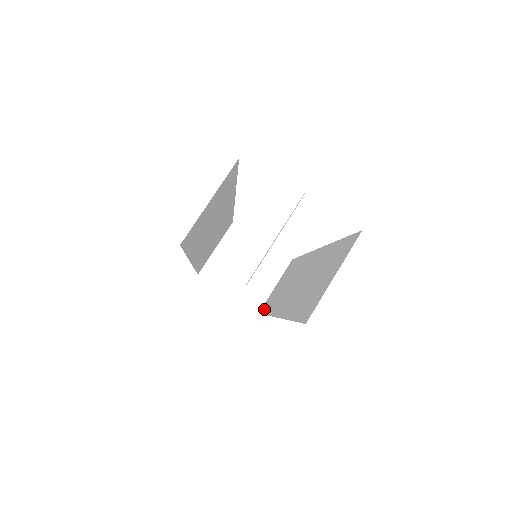
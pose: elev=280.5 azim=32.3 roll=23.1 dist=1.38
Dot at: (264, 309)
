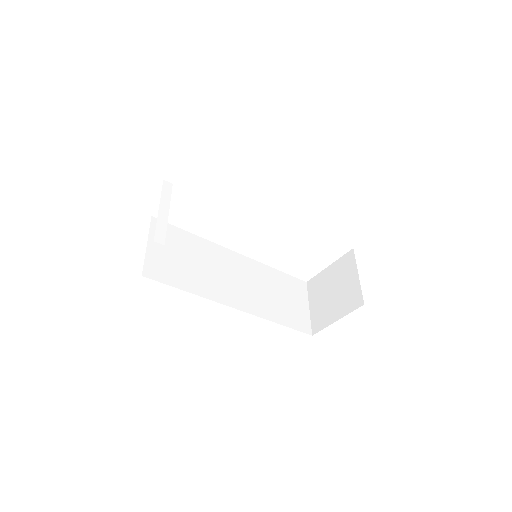
Dot at: occluded
